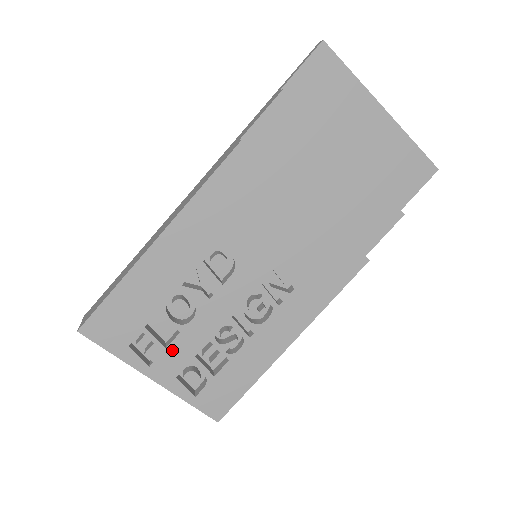
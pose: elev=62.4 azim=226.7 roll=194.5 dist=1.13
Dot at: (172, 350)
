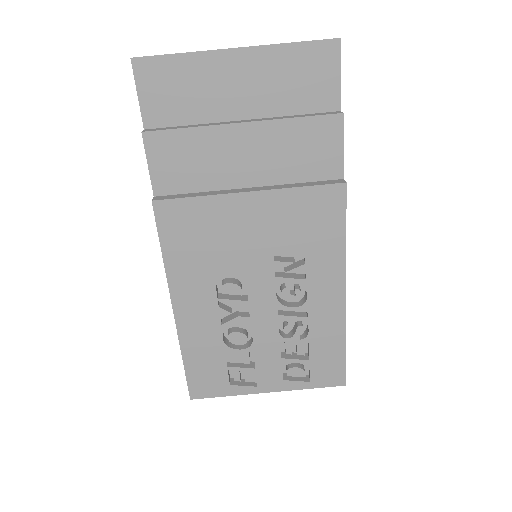
Dot at: (261, 366)
